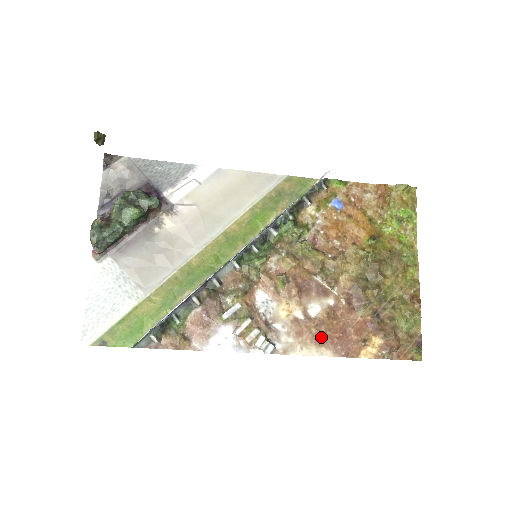
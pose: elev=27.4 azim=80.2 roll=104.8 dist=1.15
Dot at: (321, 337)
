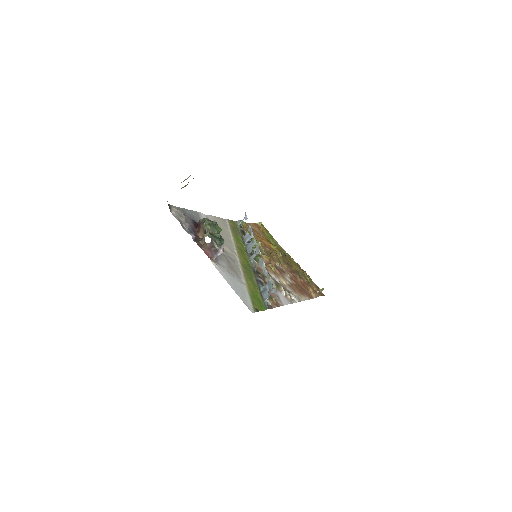
Dot at: (300, 291)
